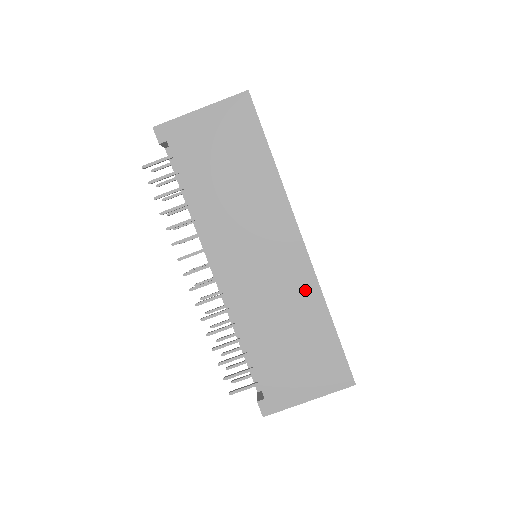
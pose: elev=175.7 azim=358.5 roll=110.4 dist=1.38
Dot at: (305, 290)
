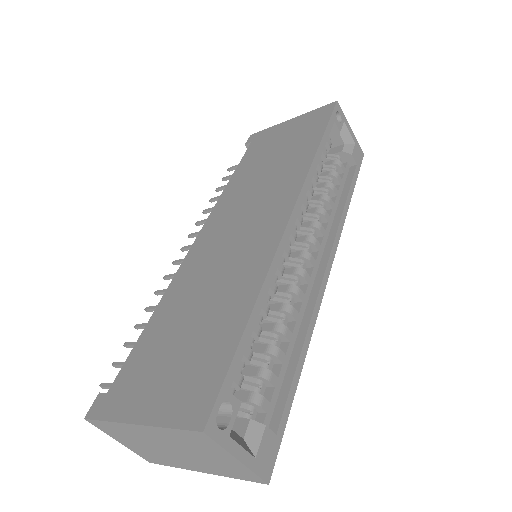
Dot at: (252, 268)
